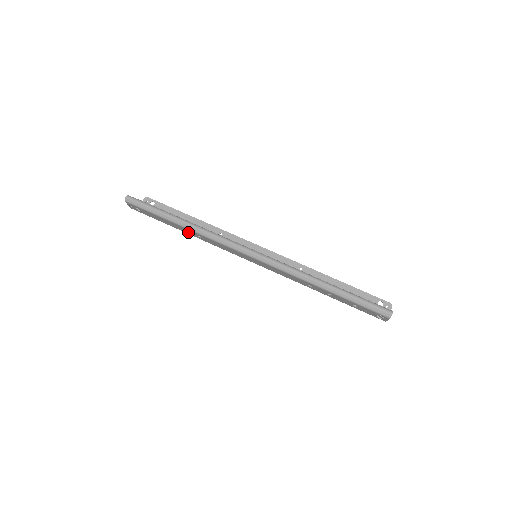
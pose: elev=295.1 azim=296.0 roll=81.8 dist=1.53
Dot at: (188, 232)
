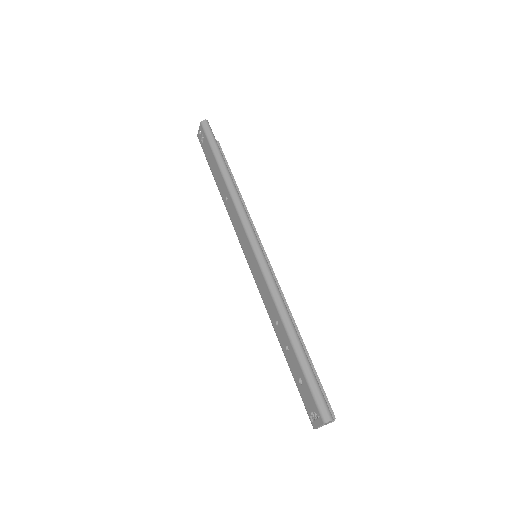
Dot at: (221, 188)
